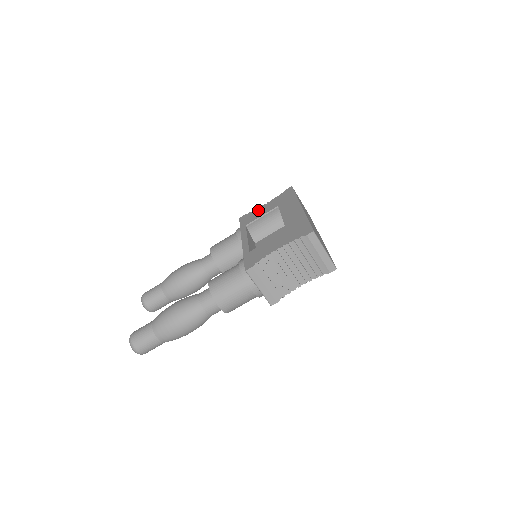
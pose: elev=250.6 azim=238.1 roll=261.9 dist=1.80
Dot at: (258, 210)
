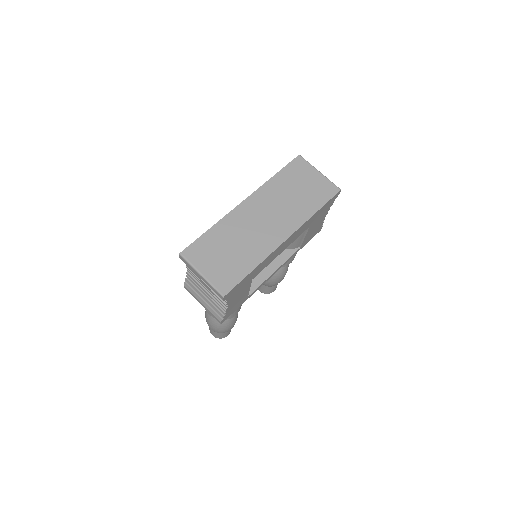
Dot at: occluded
